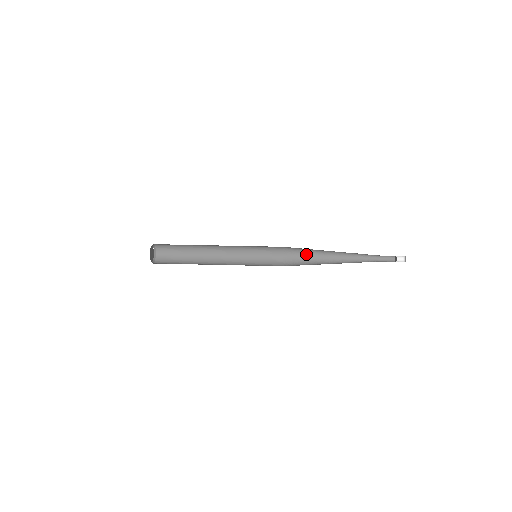
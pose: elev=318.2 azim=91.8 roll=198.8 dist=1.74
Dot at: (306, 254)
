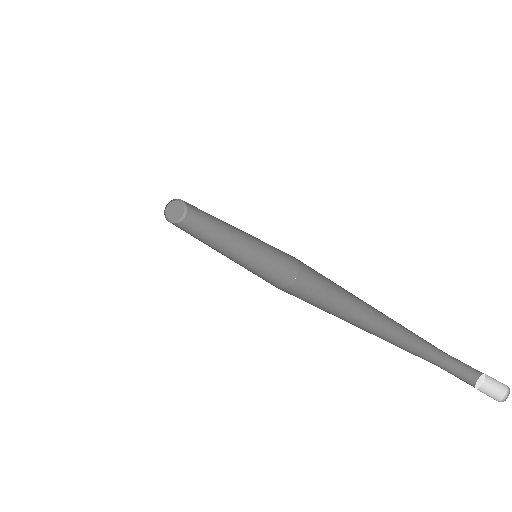
Dot at: (320, 297)
